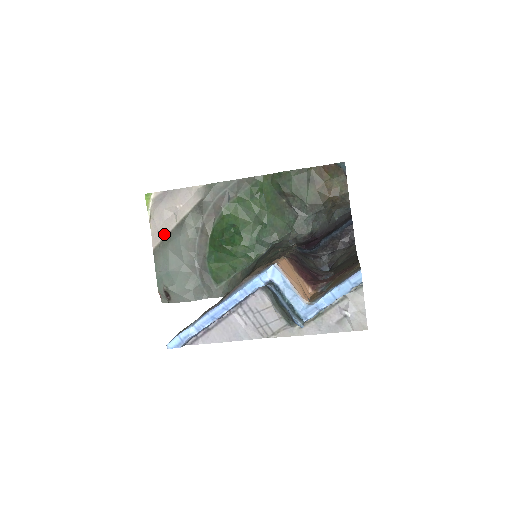
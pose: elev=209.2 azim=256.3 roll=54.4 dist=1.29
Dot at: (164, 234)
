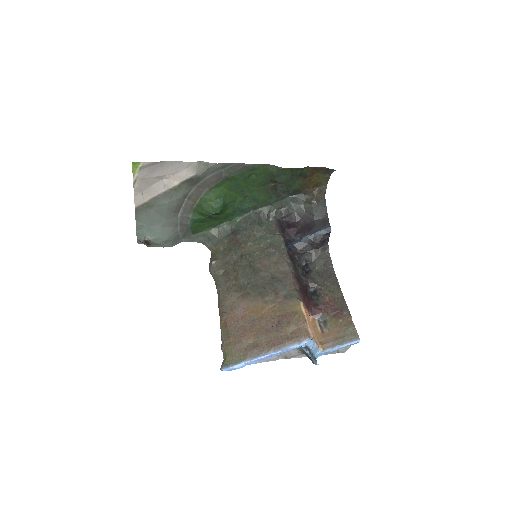
Dot at: (149, 197)
